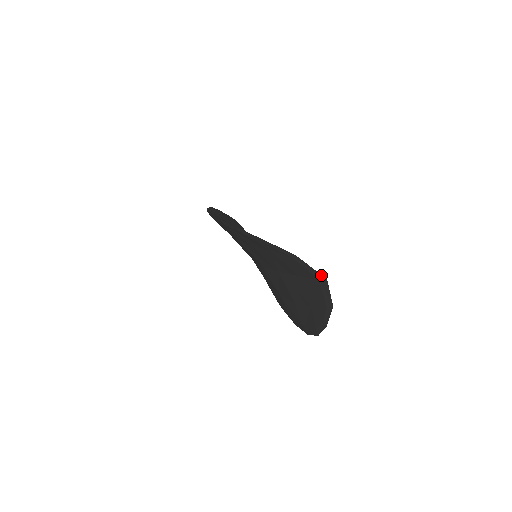
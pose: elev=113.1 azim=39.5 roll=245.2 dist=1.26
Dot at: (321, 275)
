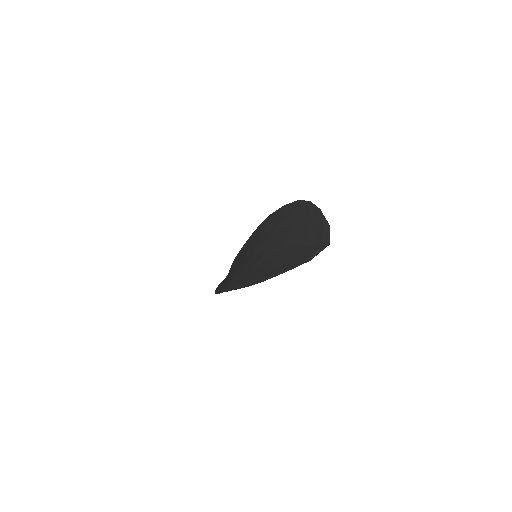
Dot at: (329, 241)
